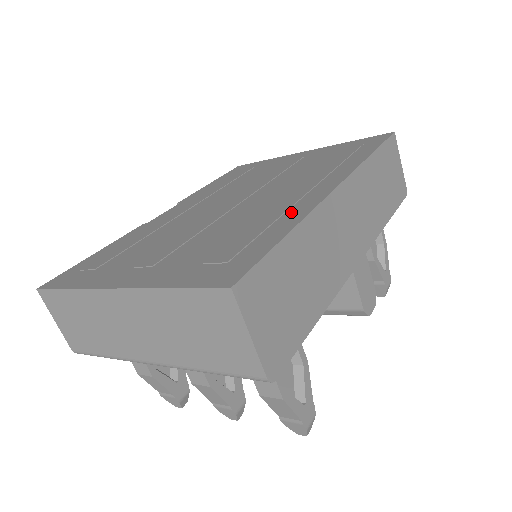
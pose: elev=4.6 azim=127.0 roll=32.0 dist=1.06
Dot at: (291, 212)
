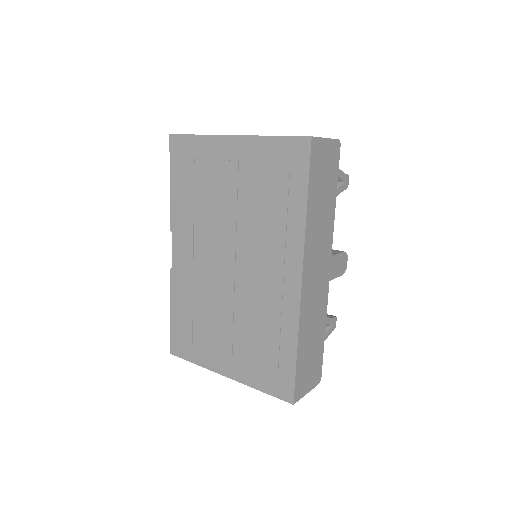
Dot at: (285, 318)
